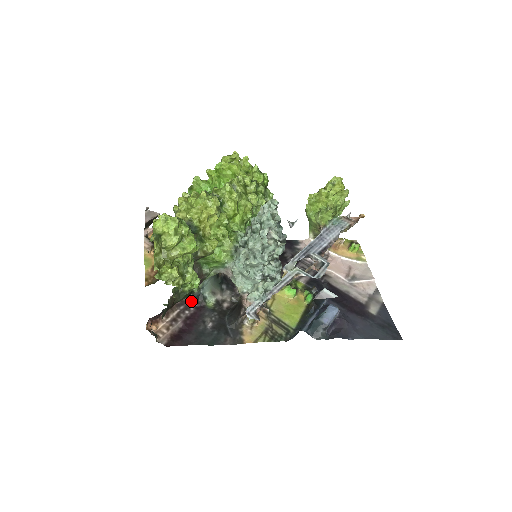
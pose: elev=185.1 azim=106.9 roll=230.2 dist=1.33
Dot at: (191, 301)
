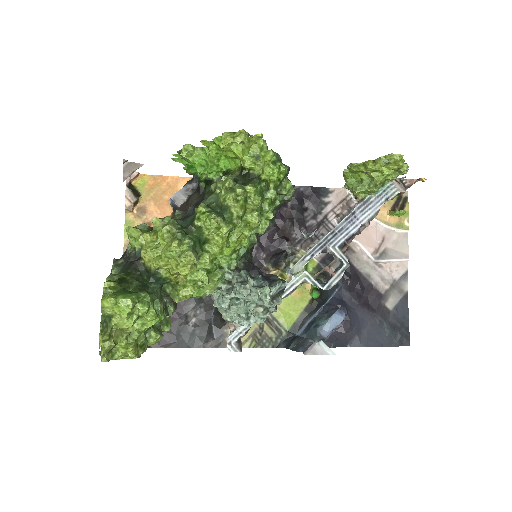
Dot at: occluded
